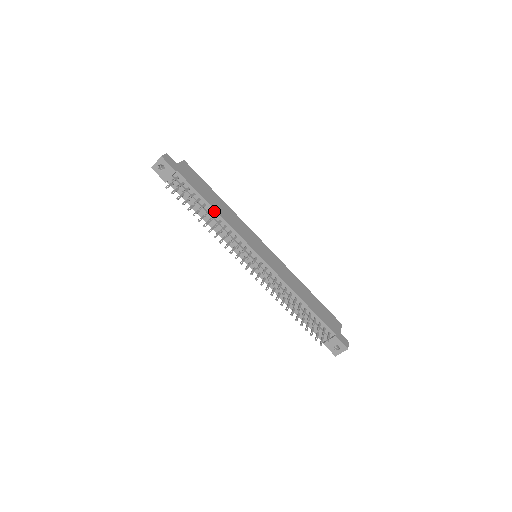
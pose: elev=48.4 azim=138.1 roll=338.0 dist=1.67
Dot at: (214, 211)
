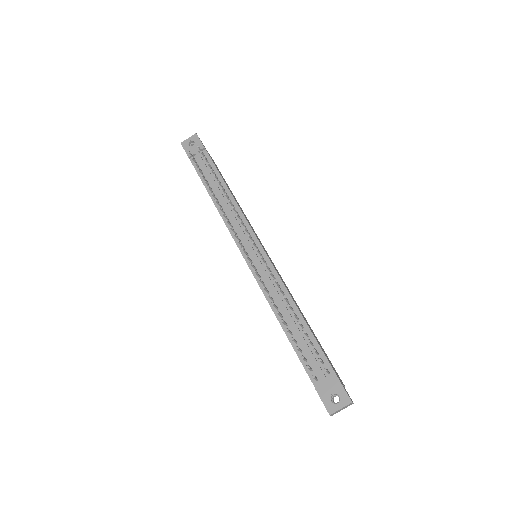
Dot at: (228, 191)
